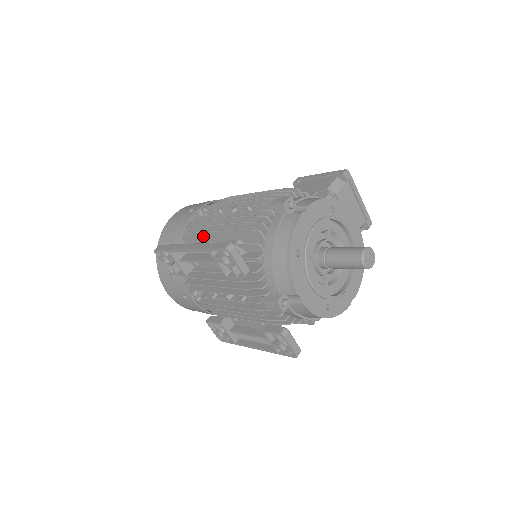
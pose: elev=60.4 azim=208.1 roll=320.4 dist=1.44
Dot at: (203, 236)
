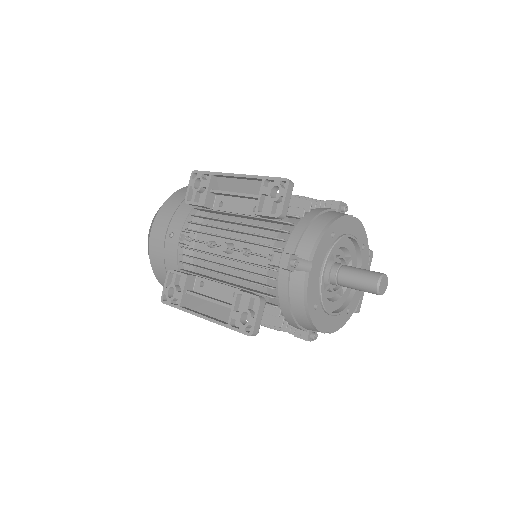
Dot at: occluded
